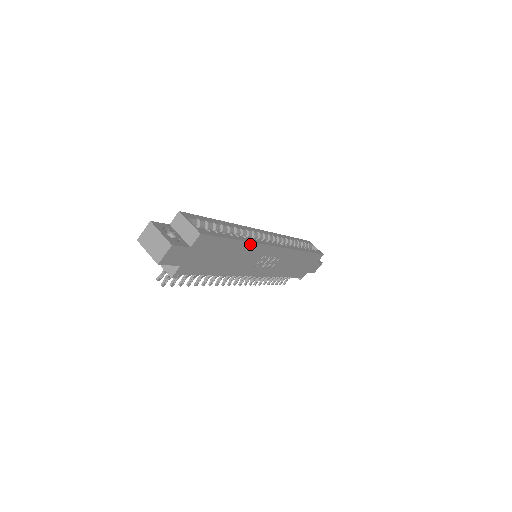
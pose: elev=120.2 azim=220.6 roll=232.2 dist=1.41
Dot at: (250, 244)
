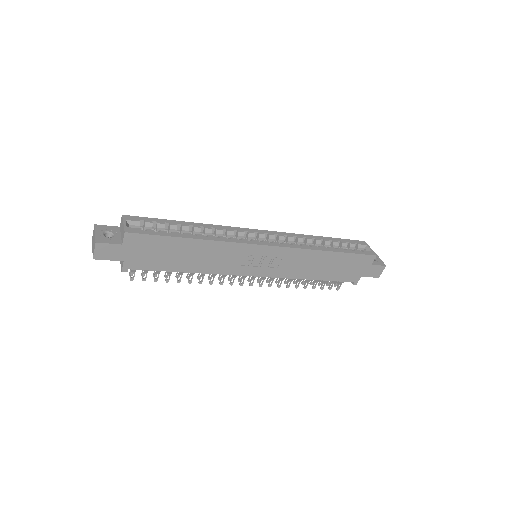
Dot at: (212, 242)
